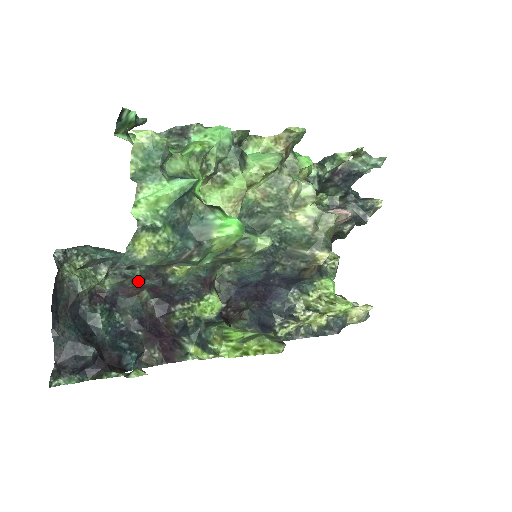
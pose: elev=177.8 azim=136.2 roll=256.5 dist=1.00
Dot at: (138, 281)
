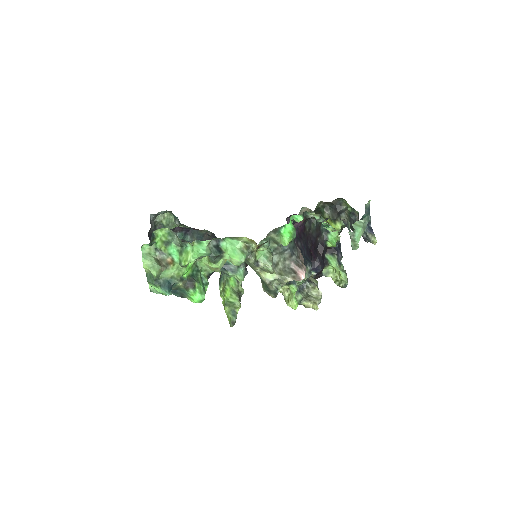
Dot at: occluded
